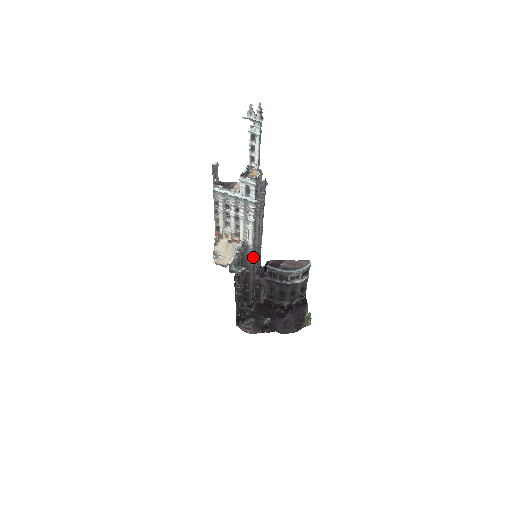
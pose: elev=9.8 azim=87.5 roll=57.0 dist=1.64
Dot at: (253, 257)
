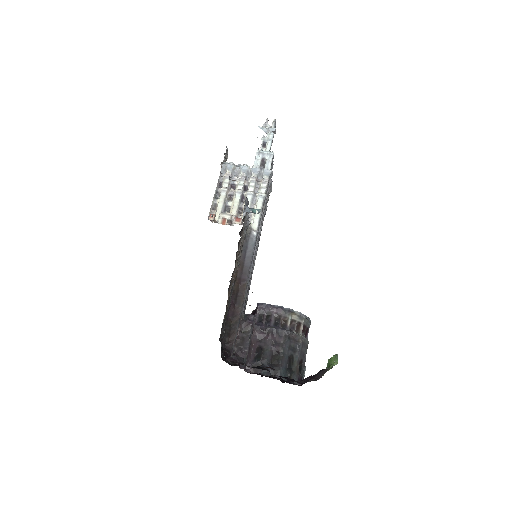
Dot at: (252, 256)
